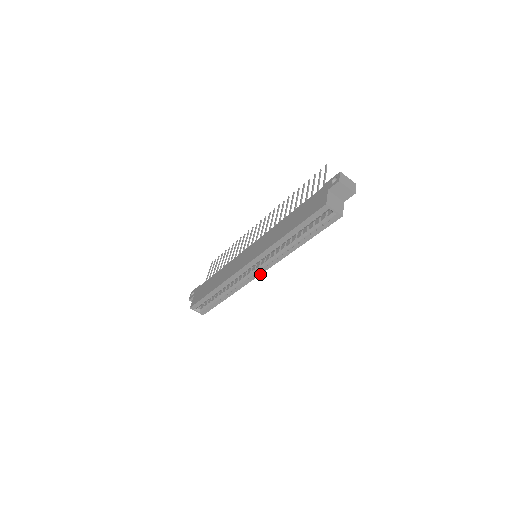
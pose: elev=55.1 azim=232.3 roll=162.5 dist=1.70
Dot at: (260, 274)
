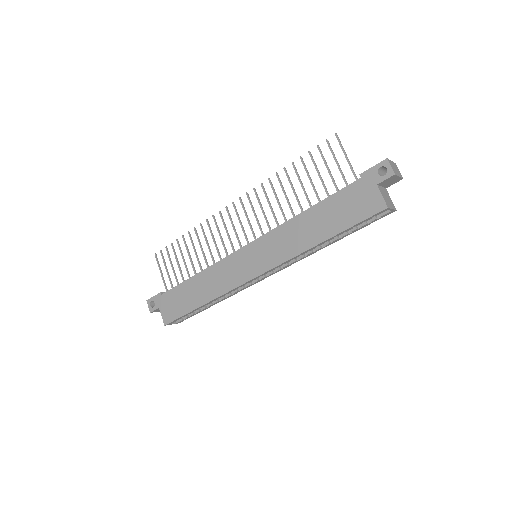
Dot at: occluded
